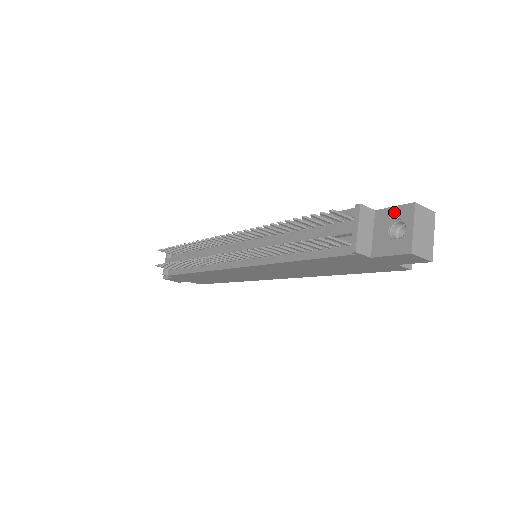
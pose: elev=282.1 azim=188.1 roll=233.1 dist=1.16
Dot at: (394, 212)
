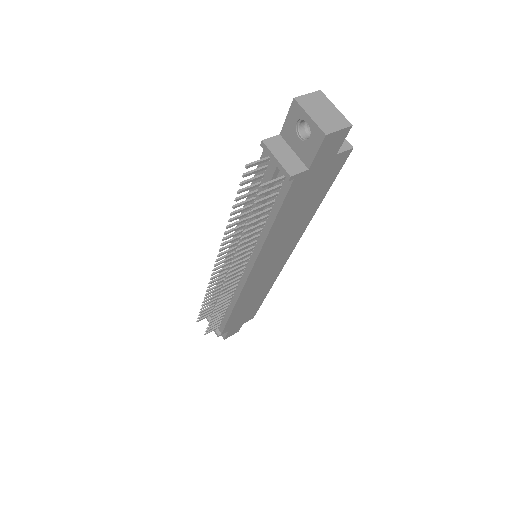
Dot at: (290, 121)
